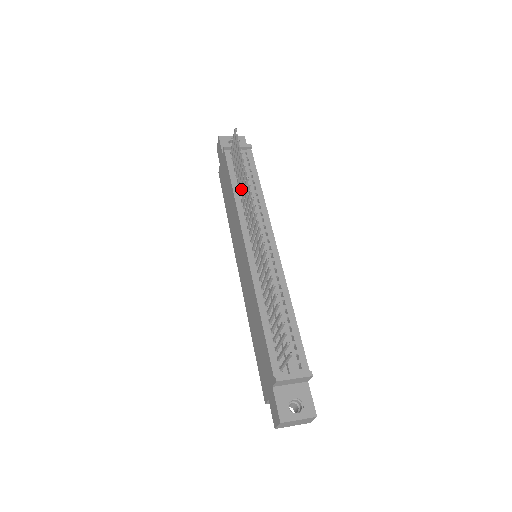
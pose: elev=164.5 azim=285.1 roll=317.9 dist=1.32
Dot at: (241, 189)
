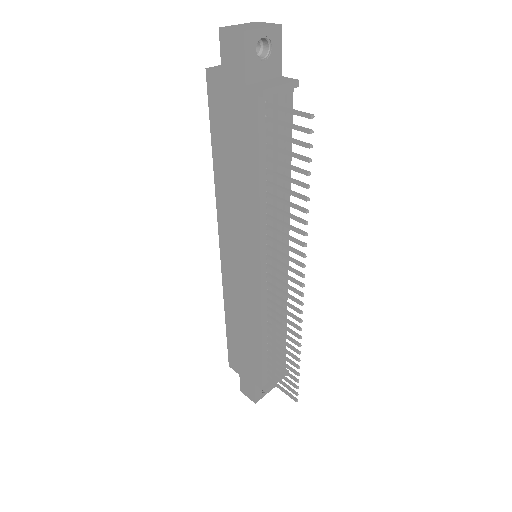
Dot at: (276, 200)
